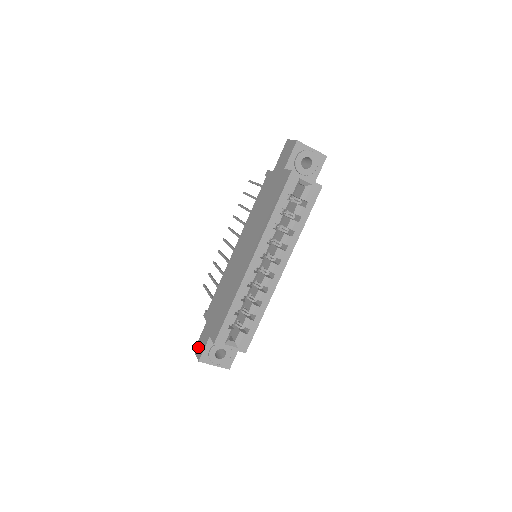
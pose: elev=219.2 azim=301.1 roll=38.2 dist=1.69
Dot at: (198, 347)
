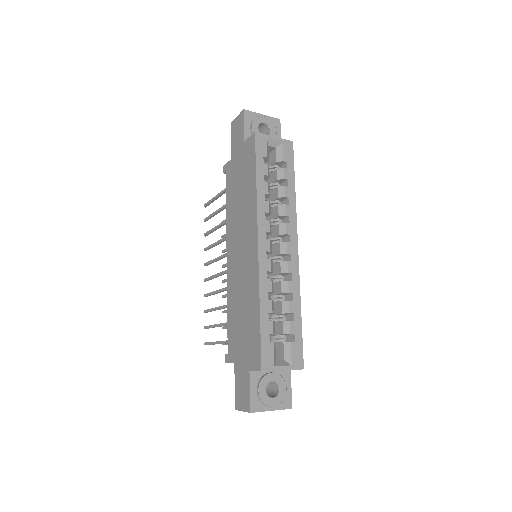
Dot at: (239, 399)
